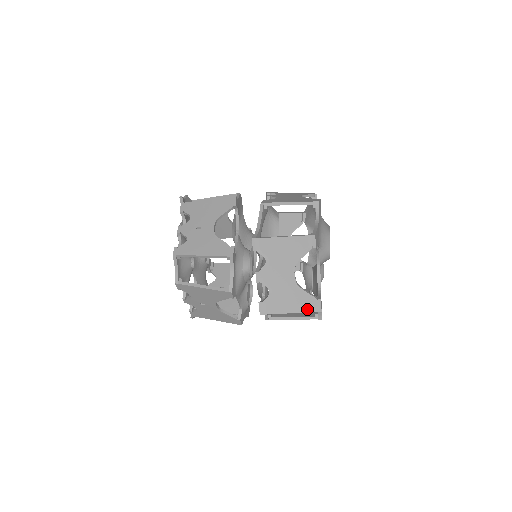
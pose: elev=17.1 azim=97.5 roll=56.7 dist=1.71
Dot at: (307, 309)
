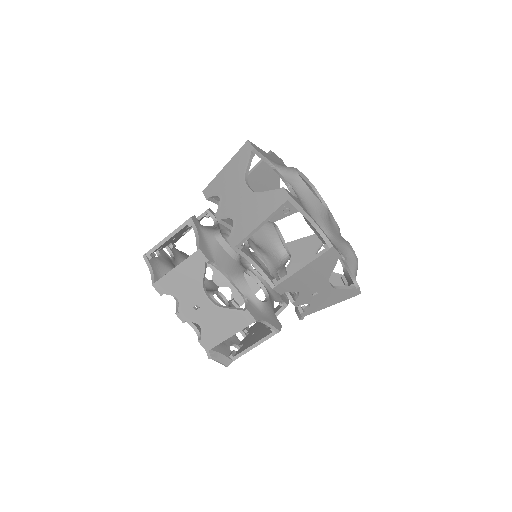
Dot at: (275, 206)
